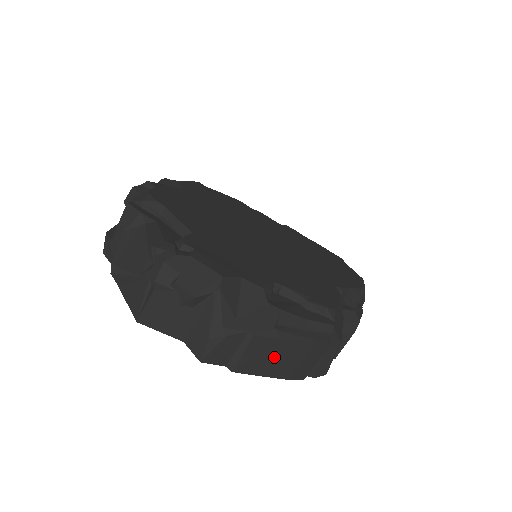
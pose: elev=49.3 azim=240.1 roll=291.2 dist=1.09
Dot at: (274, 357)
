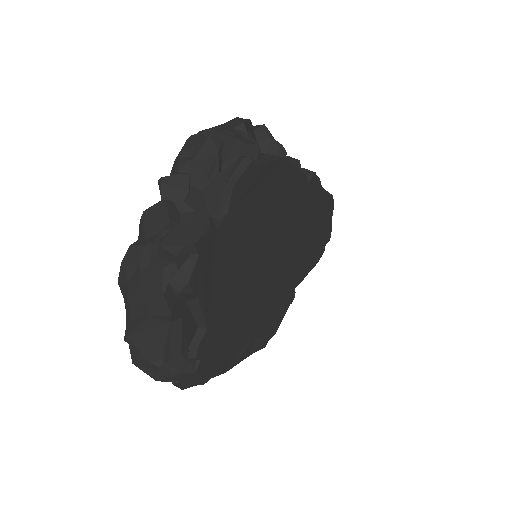
Dot at: occluded
